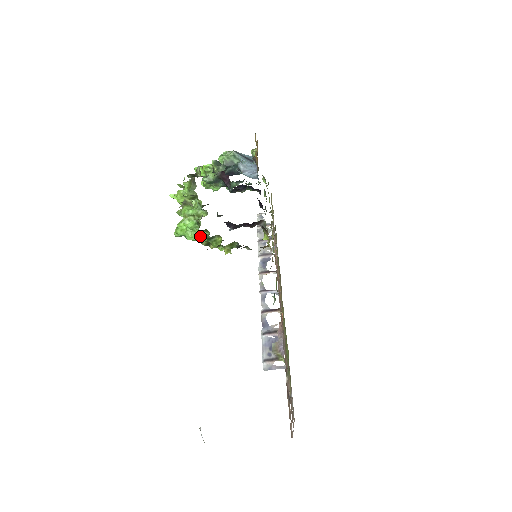
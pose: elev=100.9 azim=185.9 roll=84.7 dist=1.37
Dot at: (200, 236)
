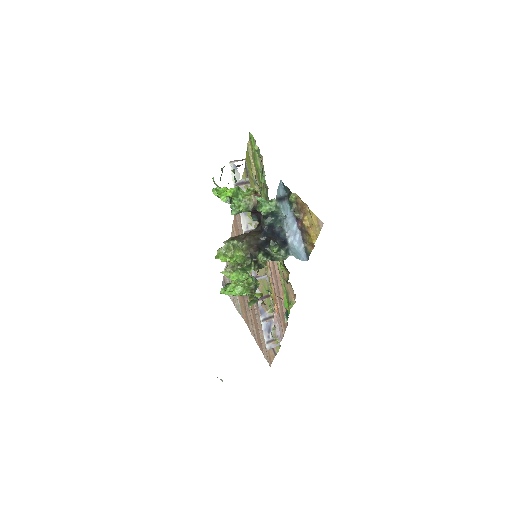
Dot at: occluded
